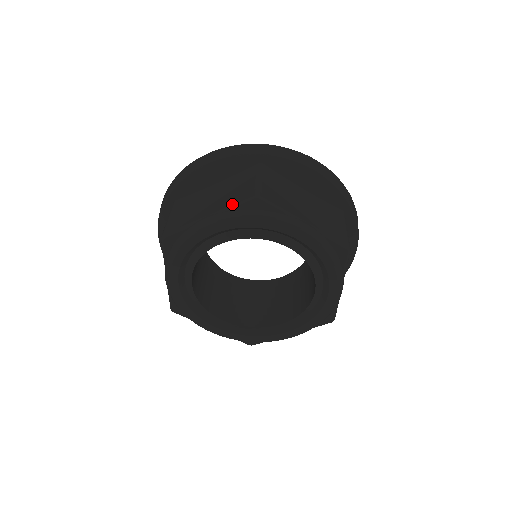
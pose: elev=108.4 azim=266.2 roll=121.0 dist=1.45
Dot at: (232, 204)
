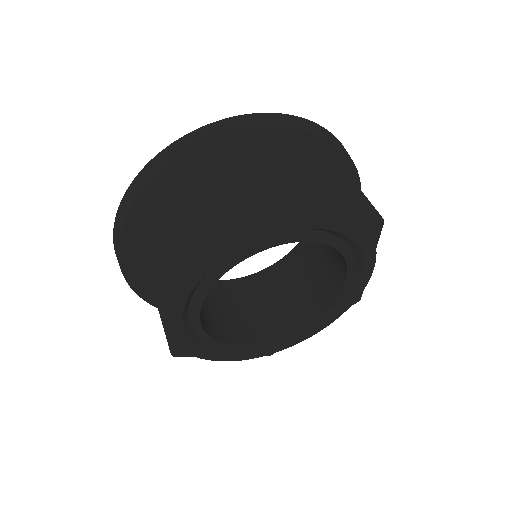
Dot at: (244, 212)
